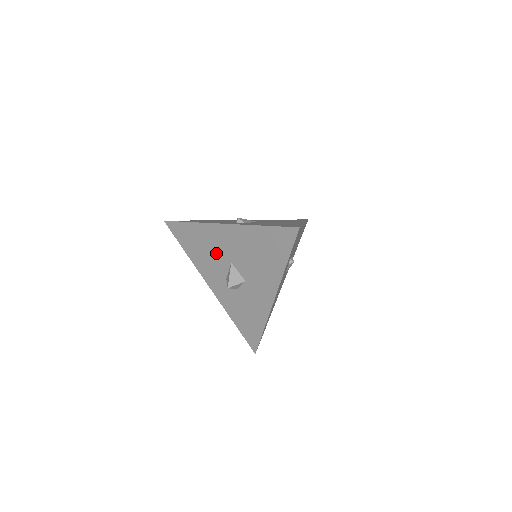
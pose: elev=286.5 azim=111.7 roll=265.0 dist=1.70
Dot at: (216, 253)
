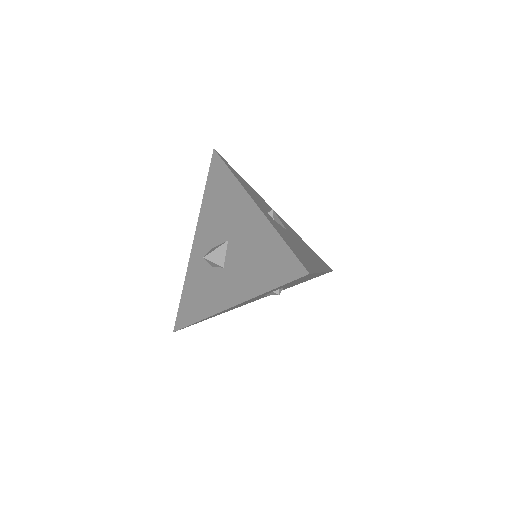
Dot at: (225, 219)
